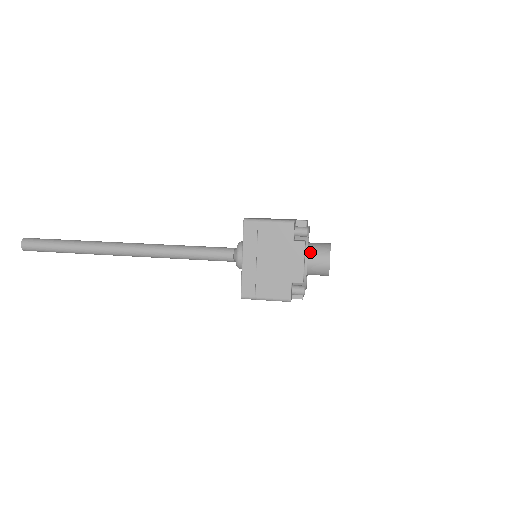
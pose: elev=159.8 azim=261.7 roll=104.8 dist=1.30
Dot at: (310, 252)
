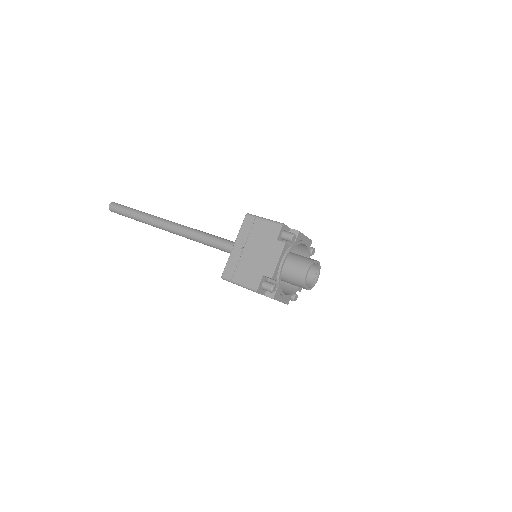
Dot at: (294, 260)
